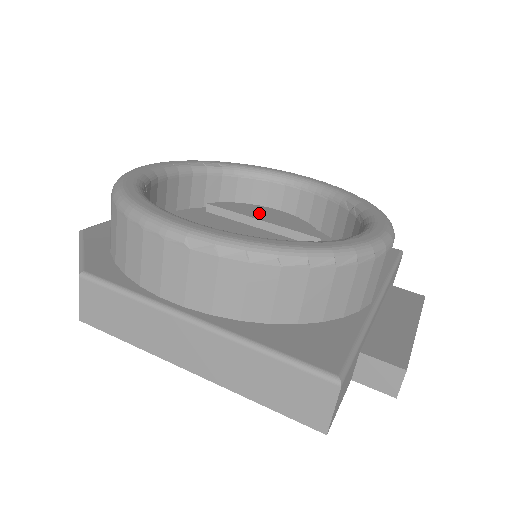
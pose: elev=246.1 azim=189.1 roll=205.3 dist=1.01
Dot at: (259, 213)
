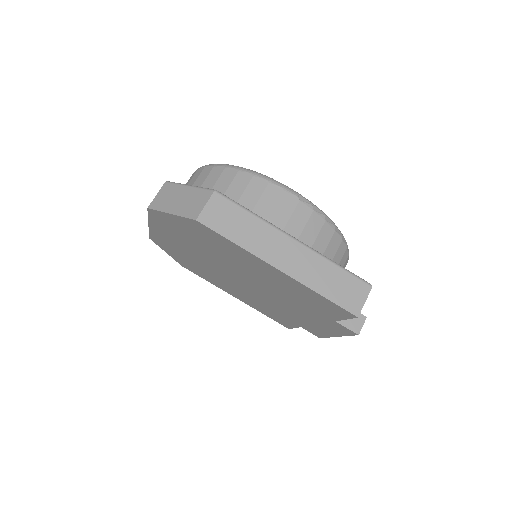
Dot at: occluded
